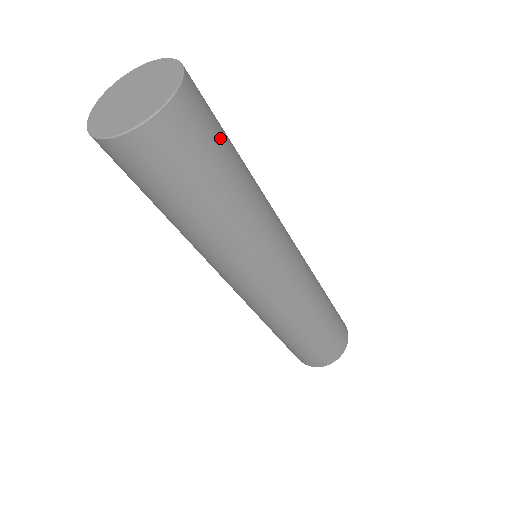
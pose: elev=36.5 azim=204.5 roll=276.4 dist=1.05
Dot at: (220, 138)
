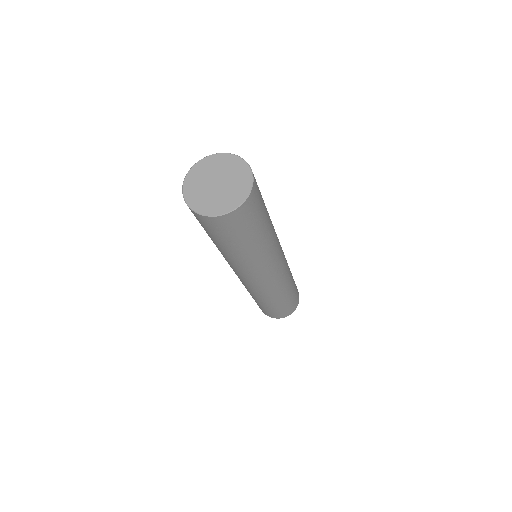
Dot at: (262, 200)
